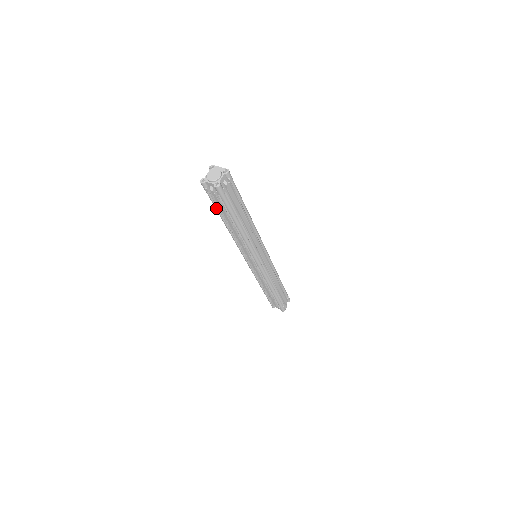
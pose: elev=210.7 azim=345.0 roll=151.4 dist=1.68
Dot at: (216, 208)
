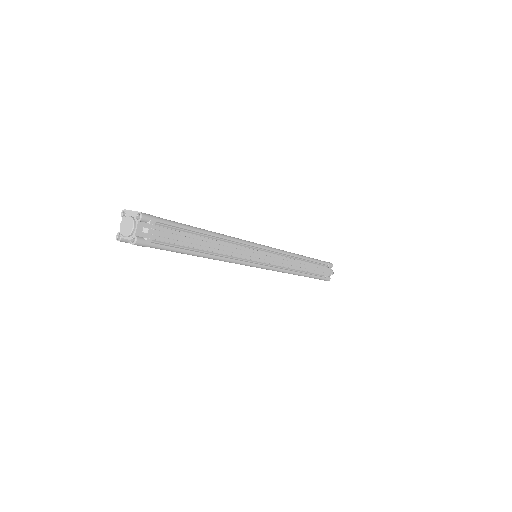
Dot at: occluded
